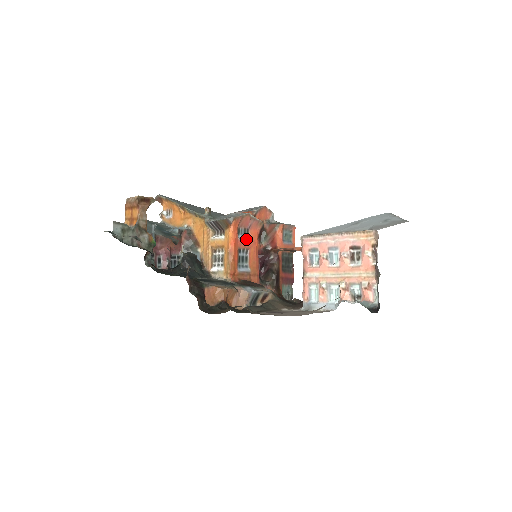
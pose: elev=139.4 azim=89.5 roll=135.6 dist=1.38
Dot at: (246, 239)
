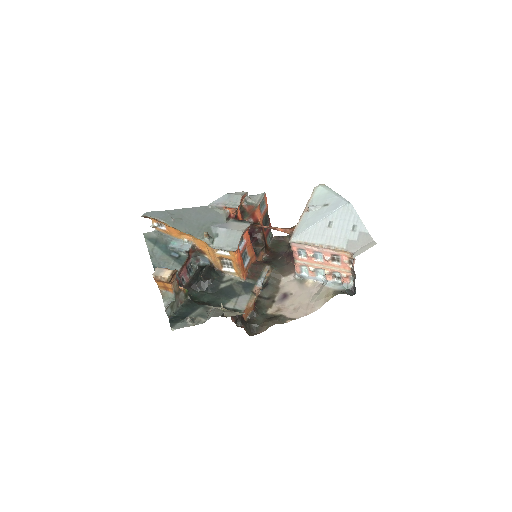
Dot at: (243, 243)
